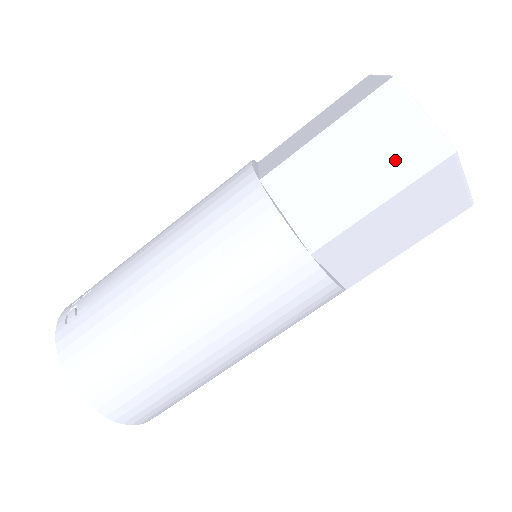
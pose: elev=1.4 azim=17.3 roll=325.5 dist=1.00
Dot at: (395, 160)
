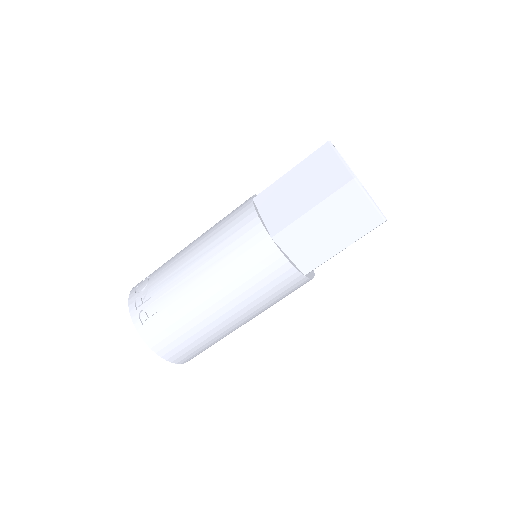
Dot at: (353, 225)
